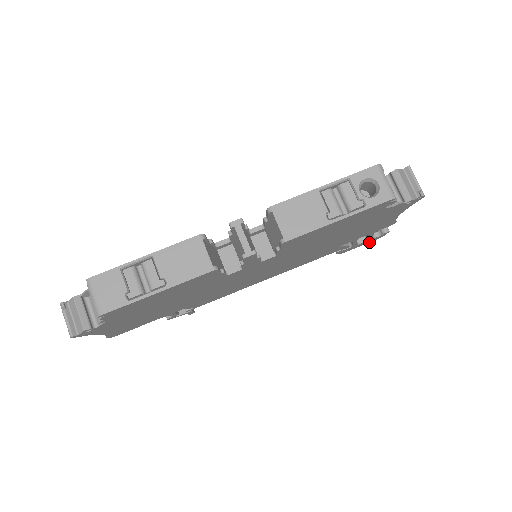
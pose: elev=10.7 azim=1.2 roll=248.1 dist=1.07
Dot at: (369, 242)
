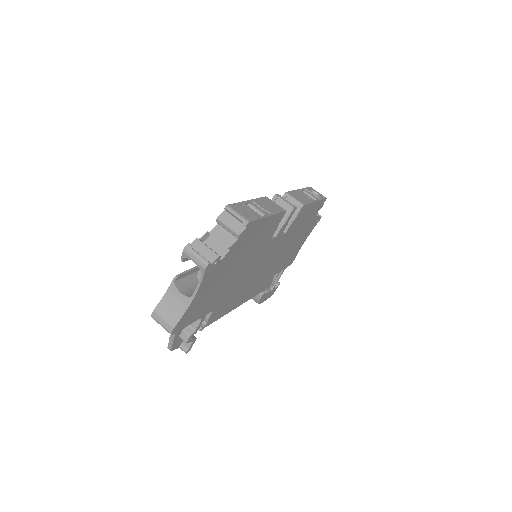
Dot at: occluded
